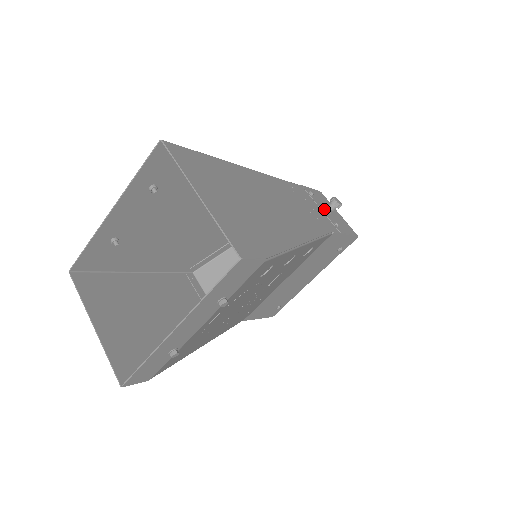
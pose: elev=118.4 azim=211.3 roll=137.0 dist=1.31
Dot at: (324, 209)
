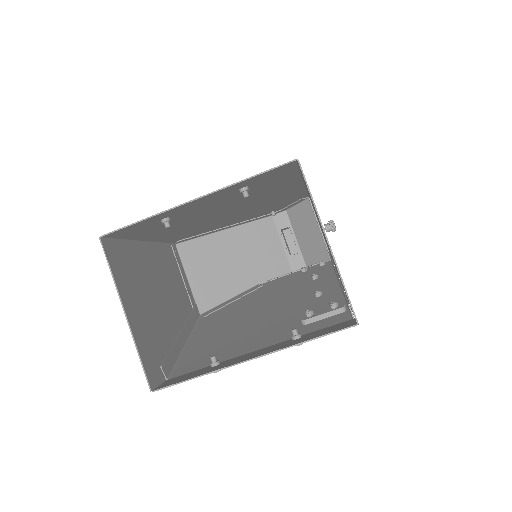
Dot at: occluded
